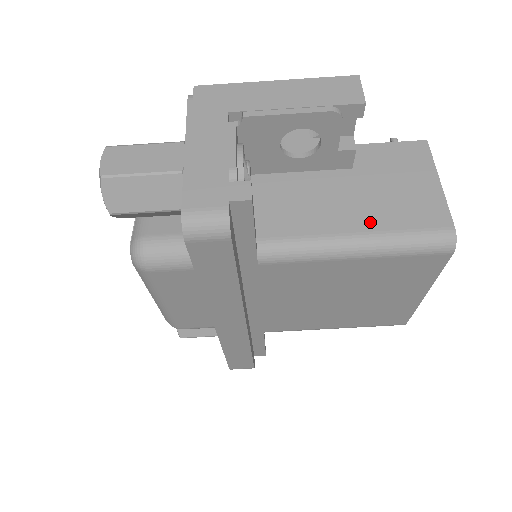
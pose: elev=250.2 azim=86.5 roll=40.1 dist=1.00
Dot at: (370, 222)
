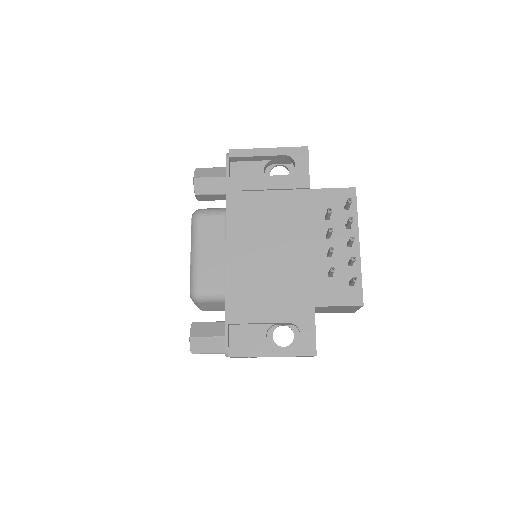
Dot at: occluded
